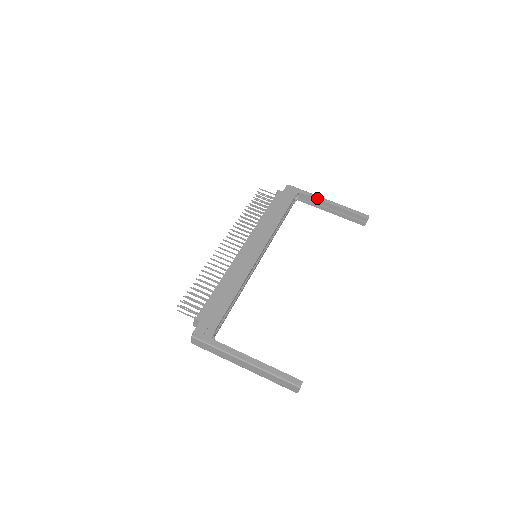
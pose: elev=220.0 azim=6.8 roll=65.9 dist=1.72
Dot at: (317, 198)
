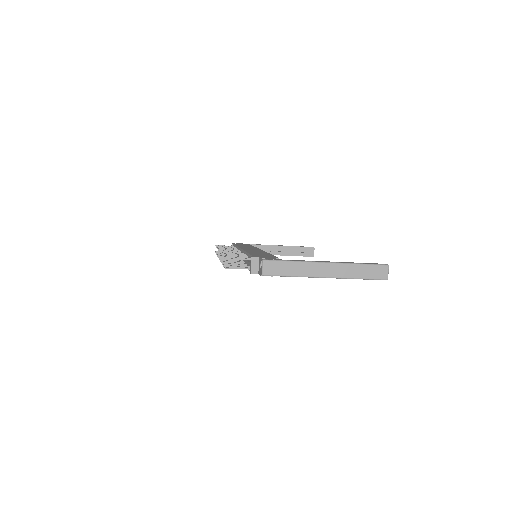
Dot at: (266, 245)
